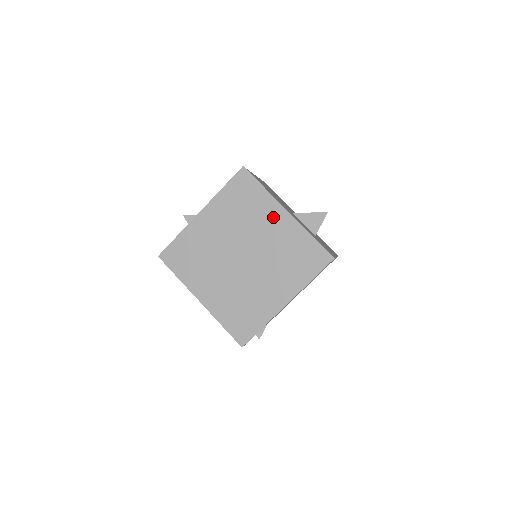
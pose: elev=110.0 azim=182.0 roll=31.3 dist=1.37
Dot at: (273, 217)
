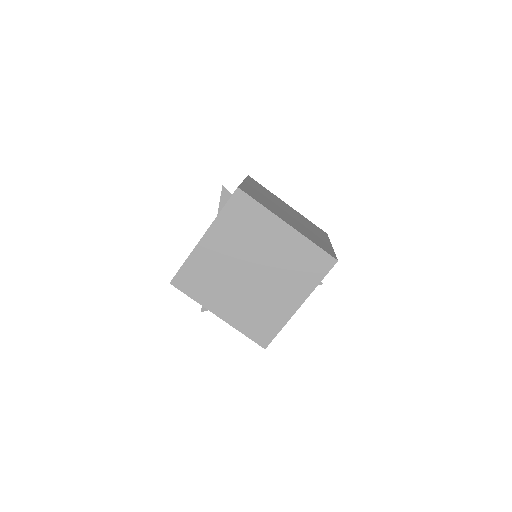
Dot at: (284, 203)
